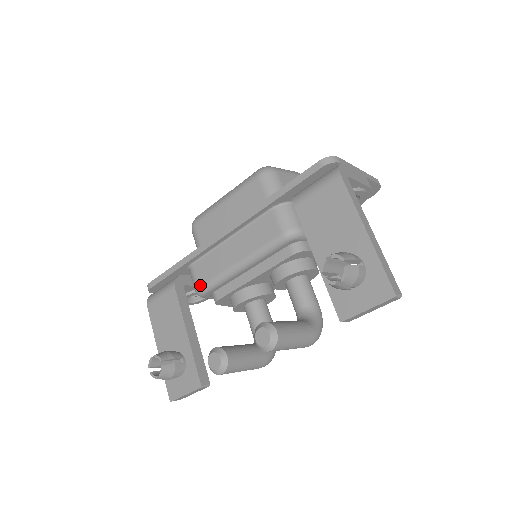
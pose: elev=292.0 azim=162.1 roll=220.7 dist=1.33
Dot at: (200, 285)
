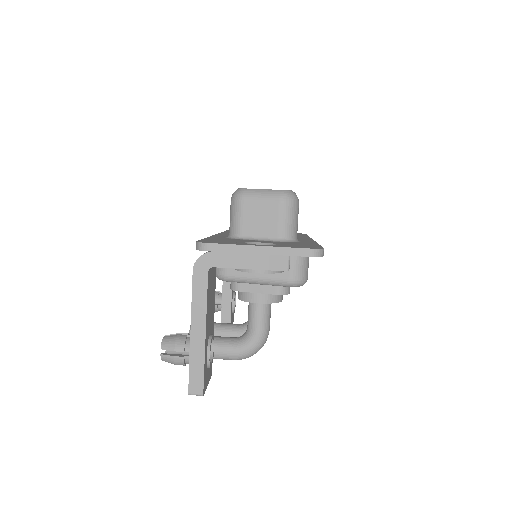
Dot at: occluded
